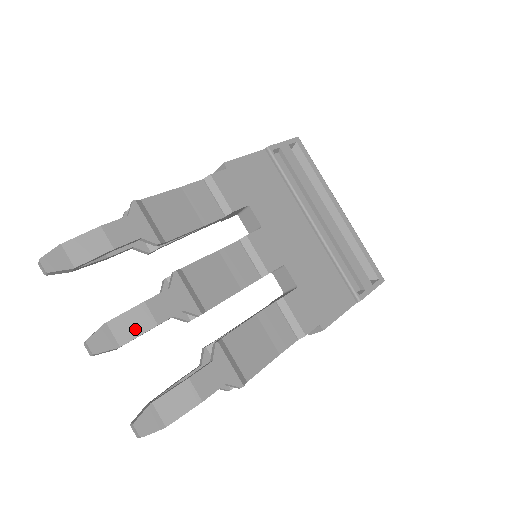
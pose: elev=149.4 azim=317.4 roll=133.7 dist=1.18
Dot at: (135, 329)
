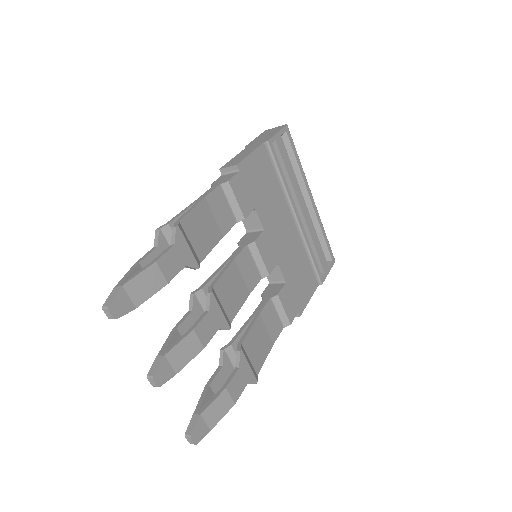
Dot at: (187, 356)
